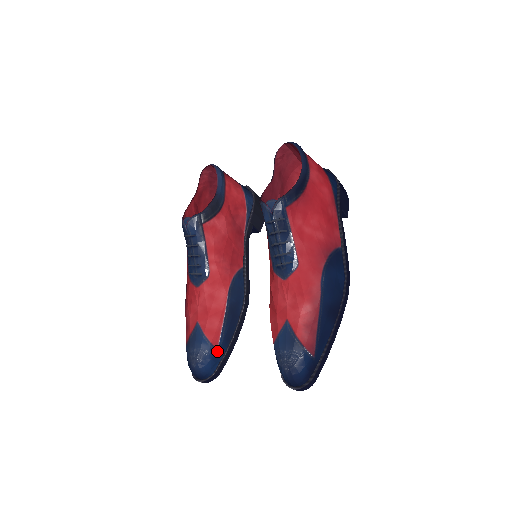
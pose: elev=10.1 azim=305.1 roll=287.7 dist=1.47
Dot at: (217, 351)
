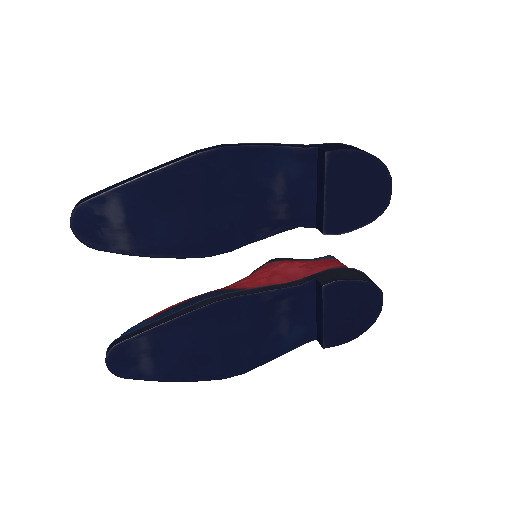
Dot at: (141, 324)
